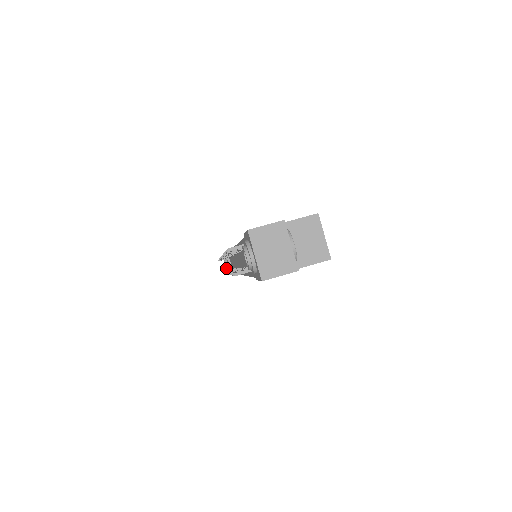
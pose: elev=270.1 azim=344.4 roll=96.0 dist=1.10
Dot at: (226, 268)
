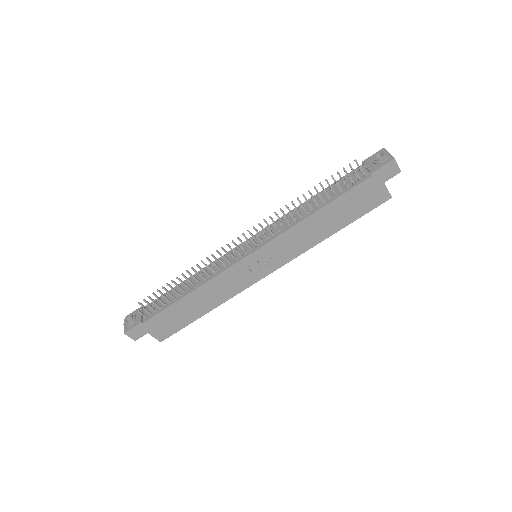
Dot at: (131, 320)
